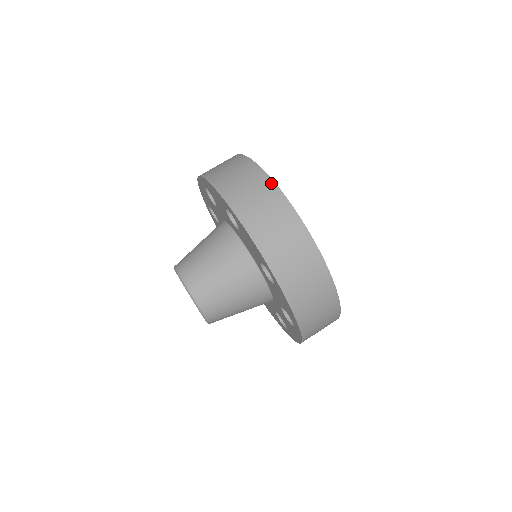
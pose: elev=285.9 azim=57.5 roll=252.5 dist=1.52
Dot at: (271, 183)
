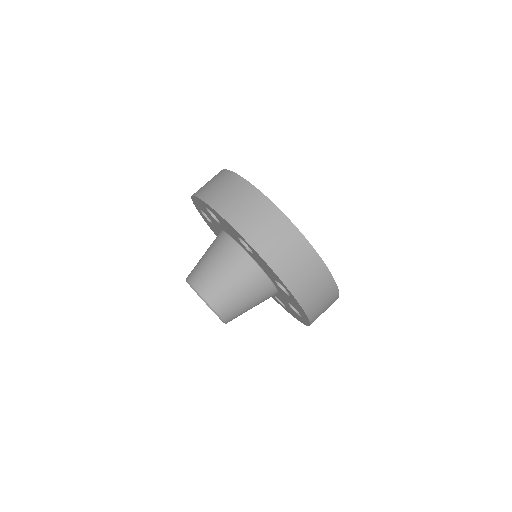
Dot at: (280, 214)
